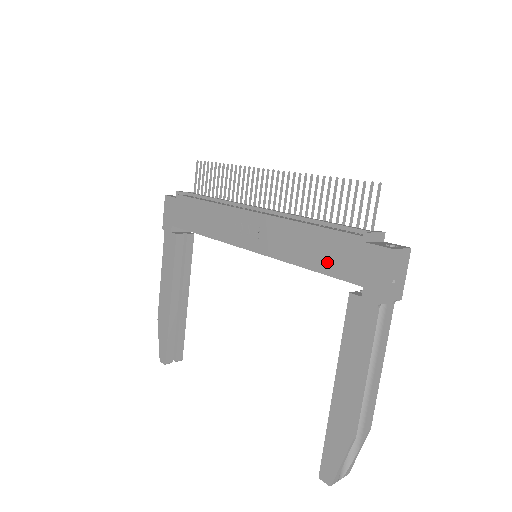
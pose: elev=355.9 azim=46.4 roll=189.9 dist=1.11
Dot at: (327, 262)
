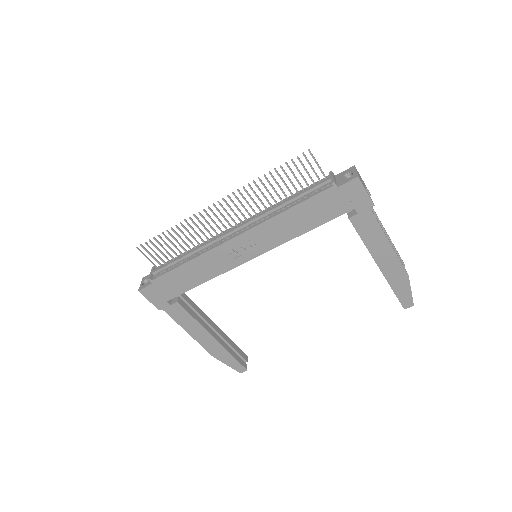
Dot at: (320, 217)
